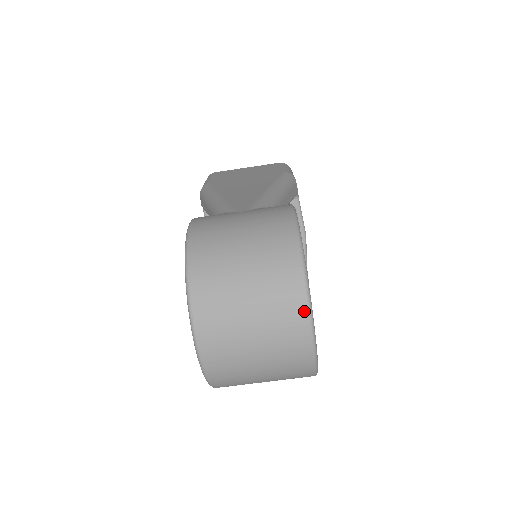
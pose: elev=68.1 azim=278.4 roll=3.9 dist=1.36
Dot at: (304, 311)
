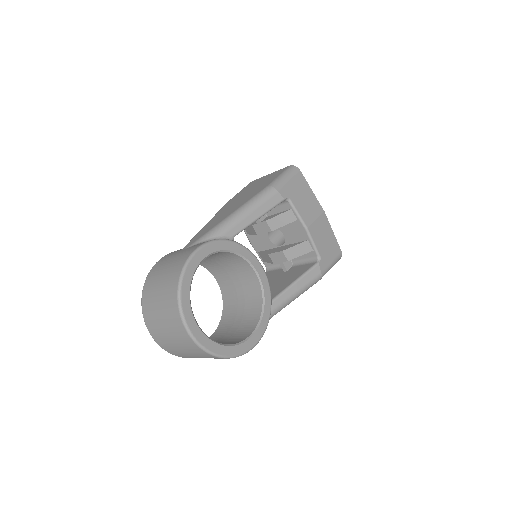
Dot at: (182, 326)
